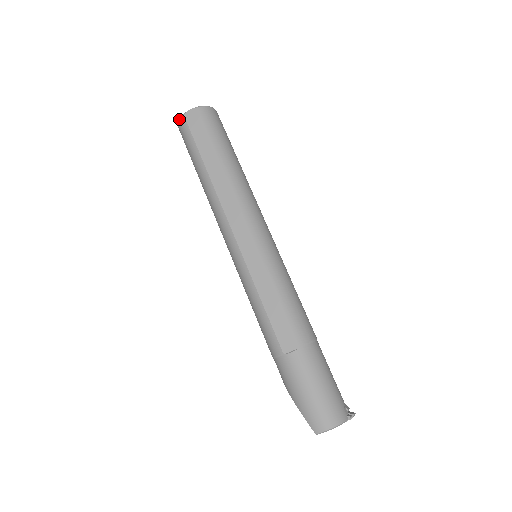
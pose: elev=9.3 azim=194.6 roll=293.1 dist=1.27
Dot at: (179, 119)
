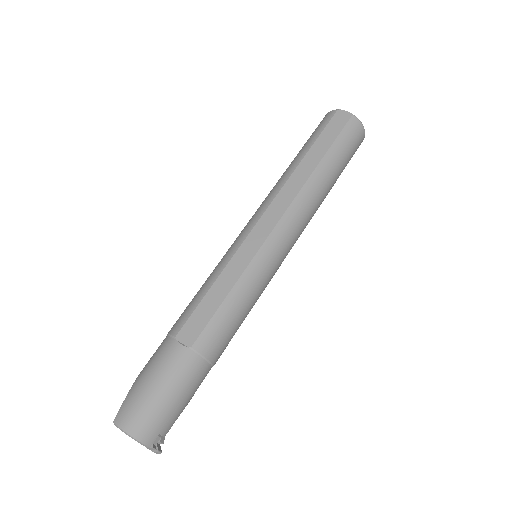
Dot at: (332, 110)
